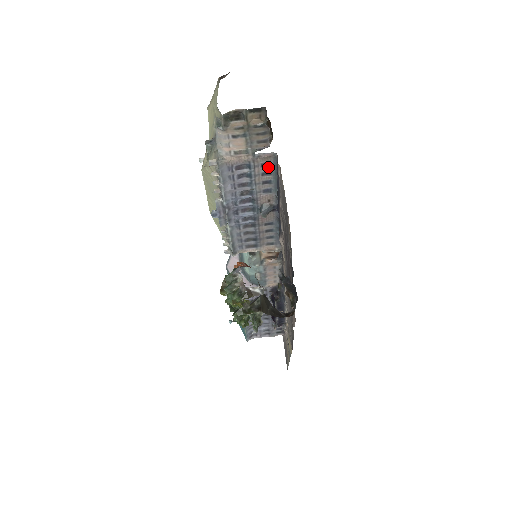
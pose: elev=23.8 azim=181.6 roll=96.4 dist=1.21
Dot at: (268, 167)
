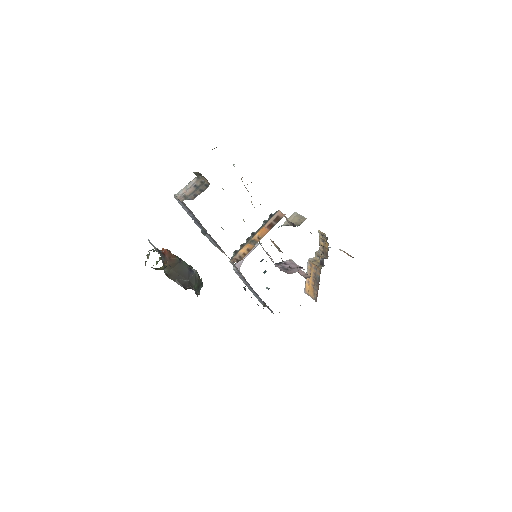
Dot at: occluded
